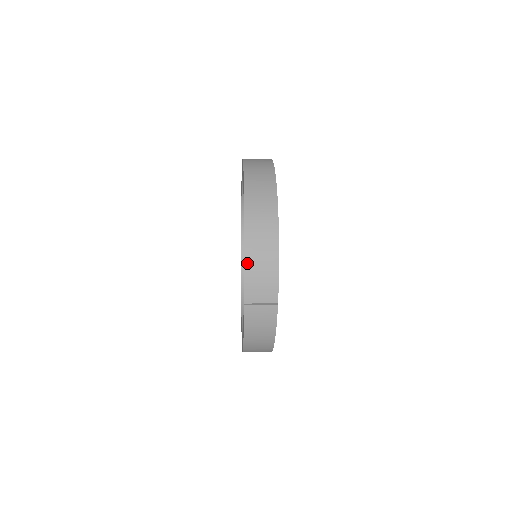
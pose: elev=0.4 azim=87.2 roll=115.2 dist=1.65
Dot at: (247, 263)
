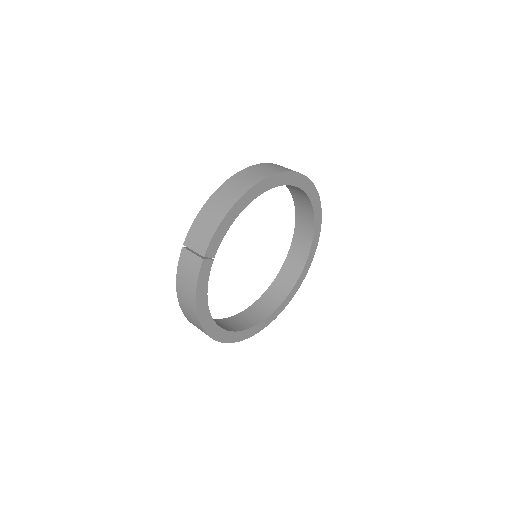
Dot at: (202, 211)
